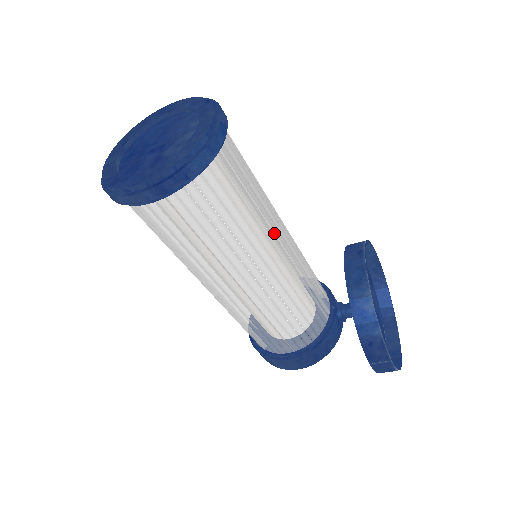
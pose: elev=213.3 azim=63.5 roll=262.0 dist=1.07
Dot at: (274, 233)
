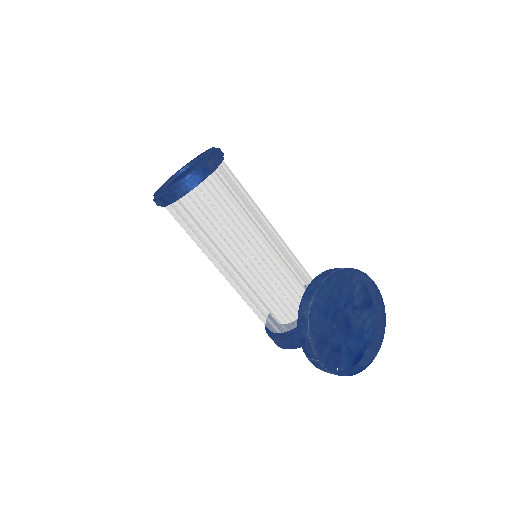
Dot at: (251, 242)
